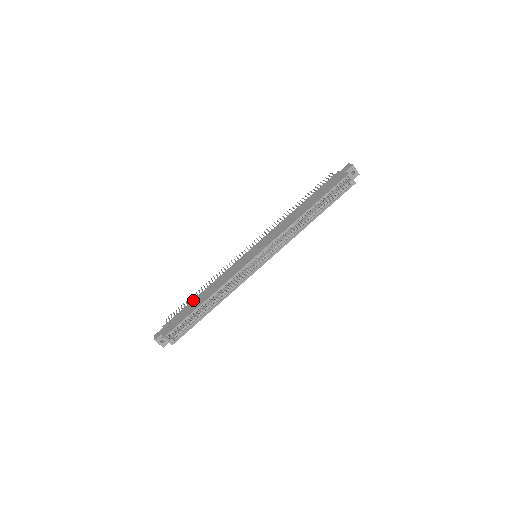
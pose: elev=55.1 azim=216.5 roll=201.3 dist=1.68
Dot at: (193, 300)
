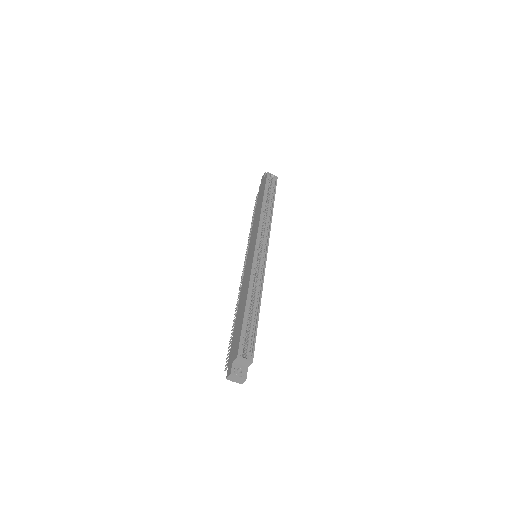
Dot at: (235, 321)
